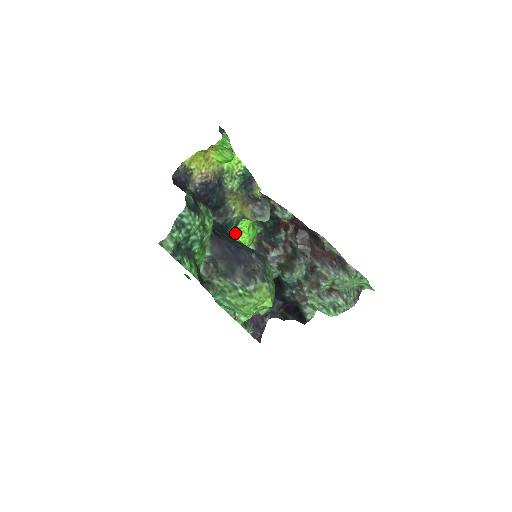
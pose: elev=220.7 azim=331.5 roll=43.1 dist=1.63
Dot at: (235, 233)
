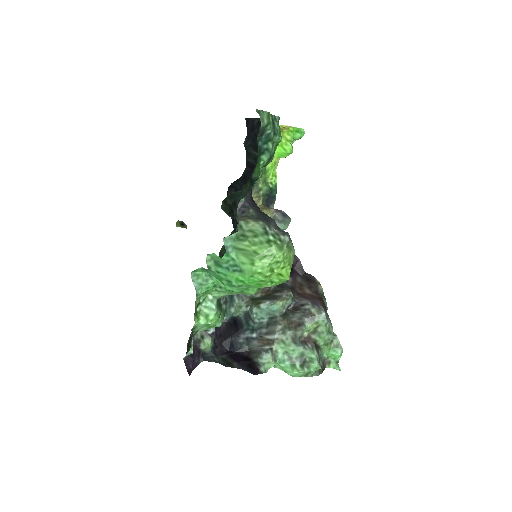
Dot at: occluded
